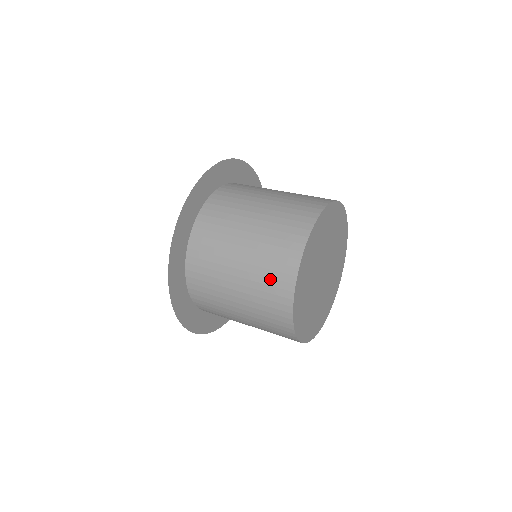
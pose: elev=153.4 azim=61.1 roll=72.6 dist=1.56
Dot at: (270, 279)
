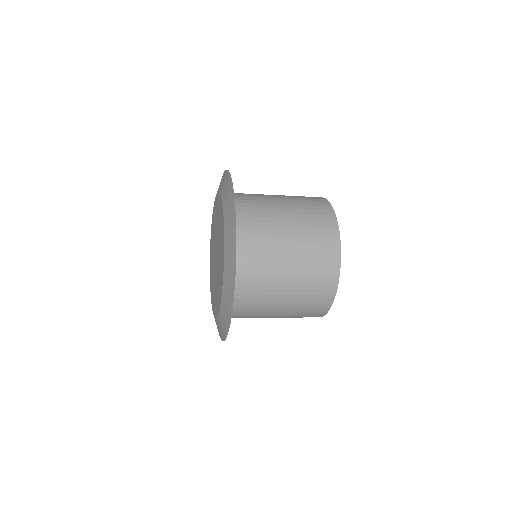
Dot at: (318, 271)
